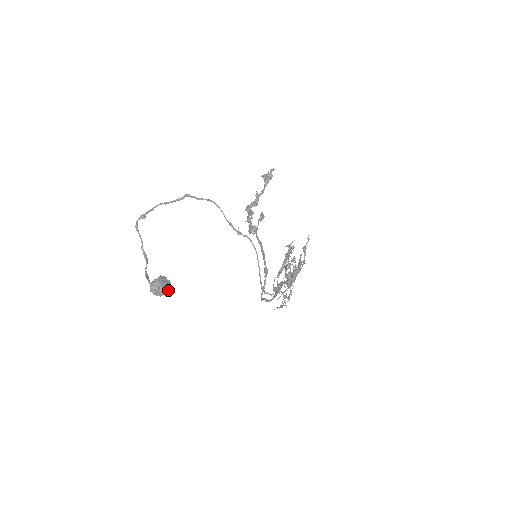
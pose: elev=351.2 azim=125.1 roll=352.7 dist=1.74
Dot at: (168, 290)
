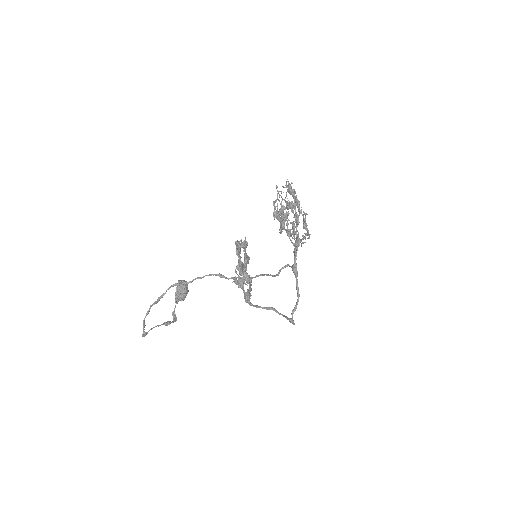
Dot at: (187, 286)
